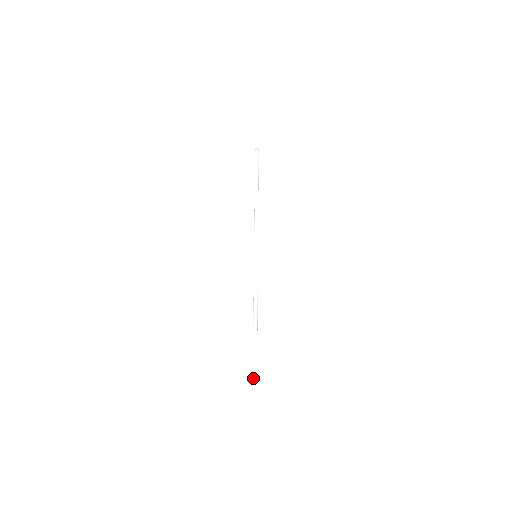
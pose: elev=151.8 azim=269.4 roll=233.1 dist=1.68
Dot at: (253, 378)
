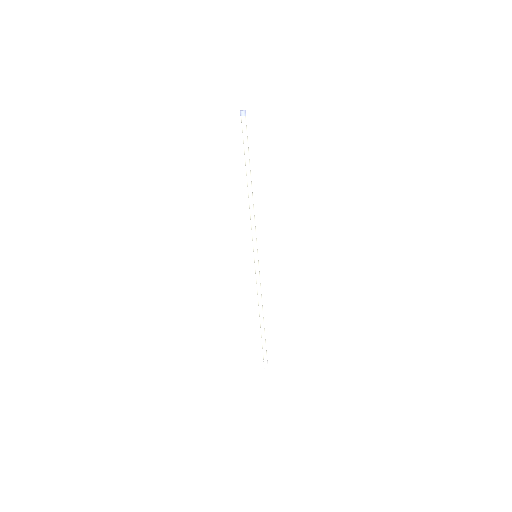
Dot at: (266, 361)
